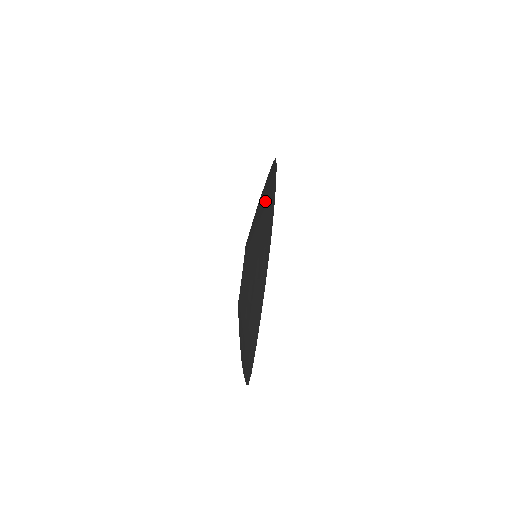
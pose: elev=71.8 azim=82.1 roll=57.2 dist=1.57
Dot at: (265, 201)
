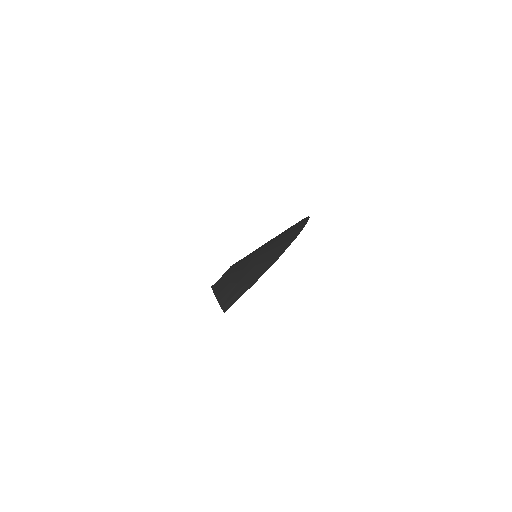
Dot at: occluded
